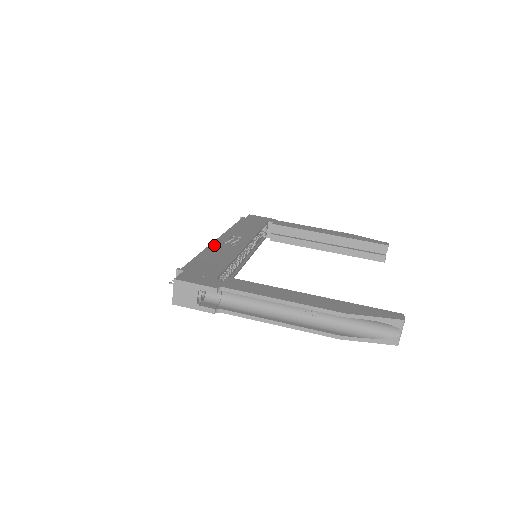
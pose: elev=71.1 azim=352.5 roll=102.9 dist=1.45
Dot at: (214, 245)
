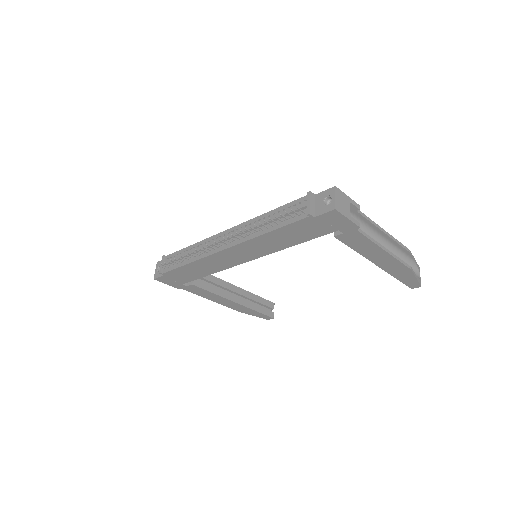
Dot at: occluded
